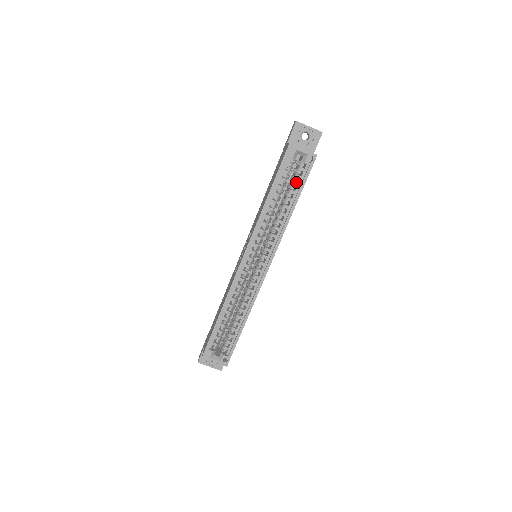
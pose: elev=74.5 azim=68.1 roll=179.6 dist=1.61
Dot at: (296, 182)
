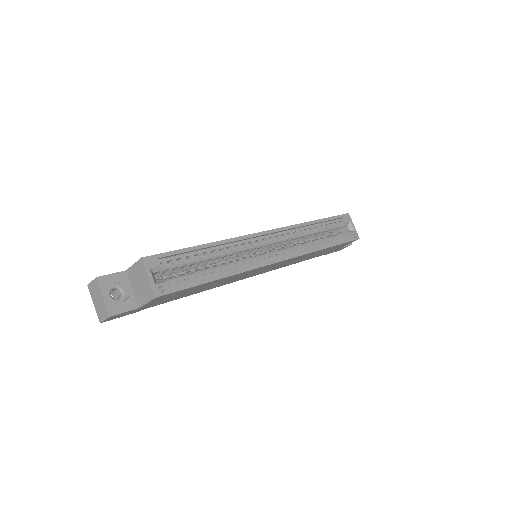
Dot at: occluded
